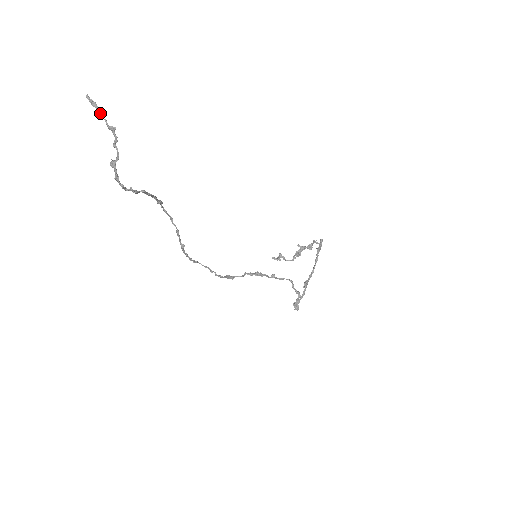
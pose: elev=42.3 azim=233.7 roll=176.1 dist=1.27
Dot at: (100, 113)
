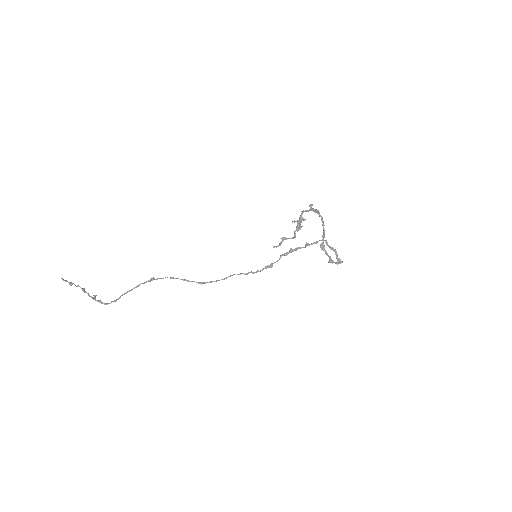
Dot at: (69, 284)
